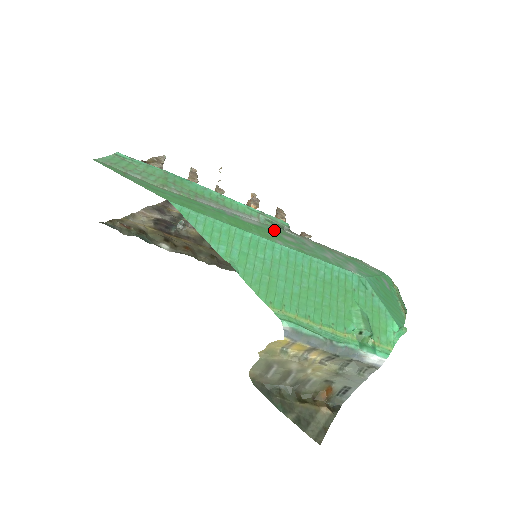
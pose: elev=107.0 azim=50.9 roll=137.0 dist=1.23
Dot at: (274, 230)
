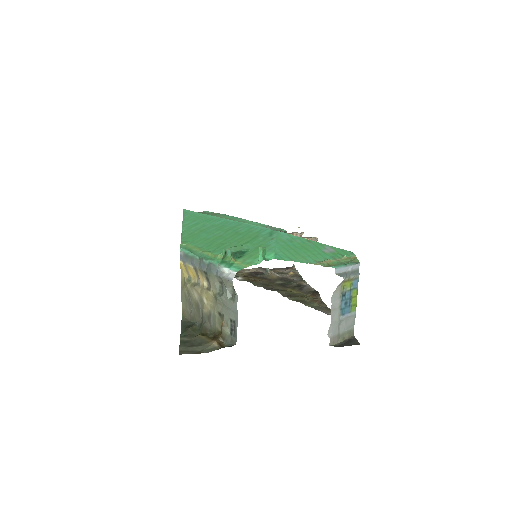
Dot at: occluded
